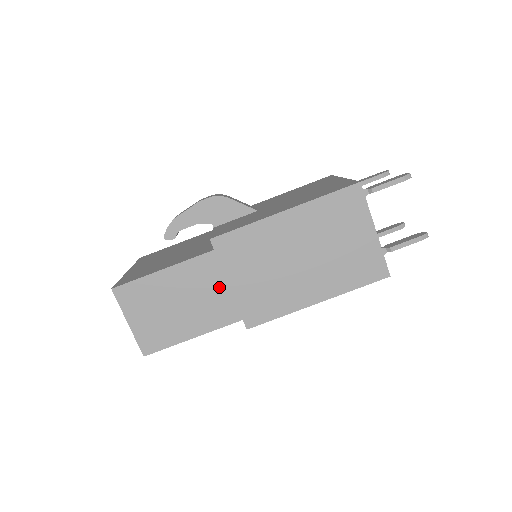
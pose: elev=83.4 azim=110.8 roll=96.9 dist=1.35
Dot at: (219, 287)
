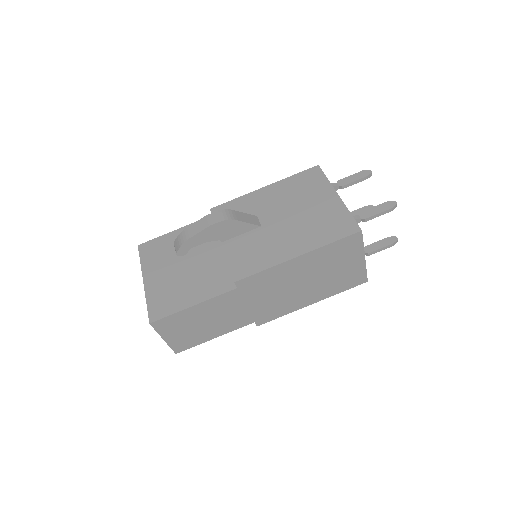
Dot at: (239, 308)
